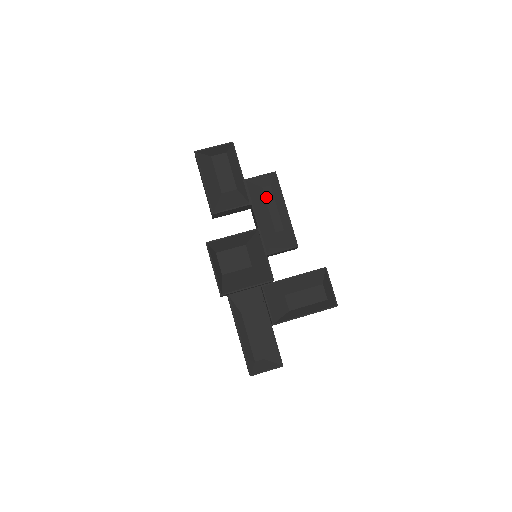
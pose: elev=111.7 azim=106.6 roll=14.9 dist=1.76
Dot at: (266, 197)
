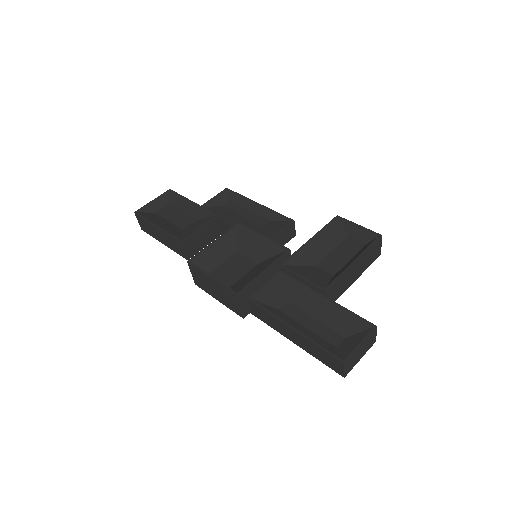
Dot at: (231, 210)
